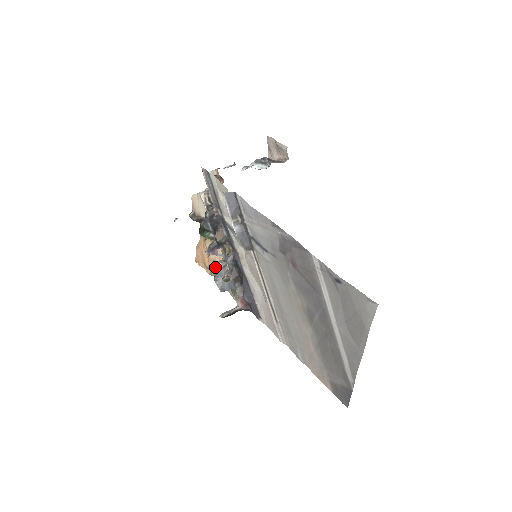
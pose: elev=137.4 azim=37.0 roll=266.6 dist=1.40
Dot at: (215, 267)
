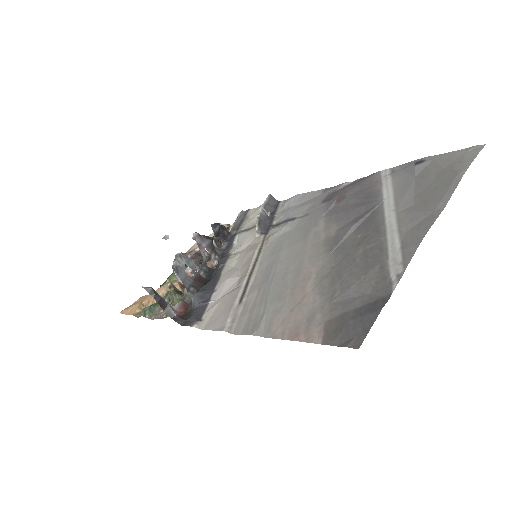
Dot at: (165, 289)
